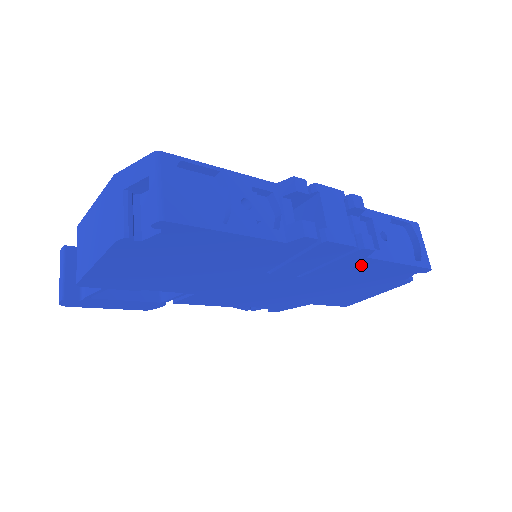
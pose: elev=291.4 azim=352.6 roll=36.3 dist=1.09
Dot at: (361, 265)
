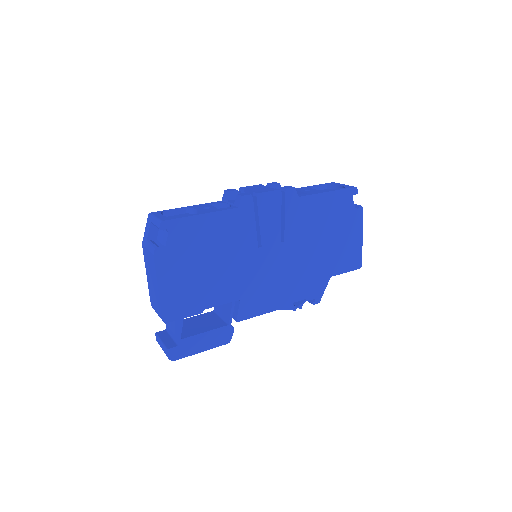
Dot at: (306, 207)
